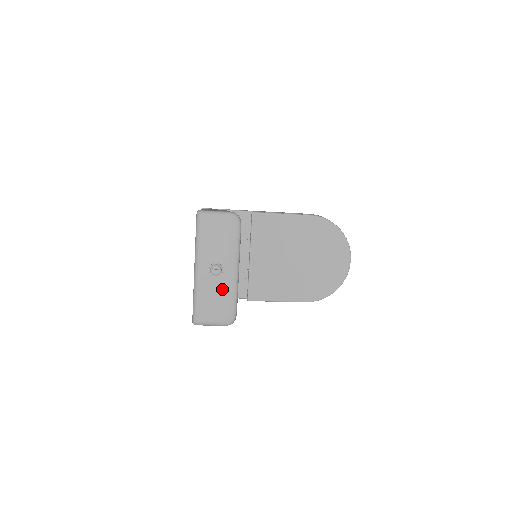
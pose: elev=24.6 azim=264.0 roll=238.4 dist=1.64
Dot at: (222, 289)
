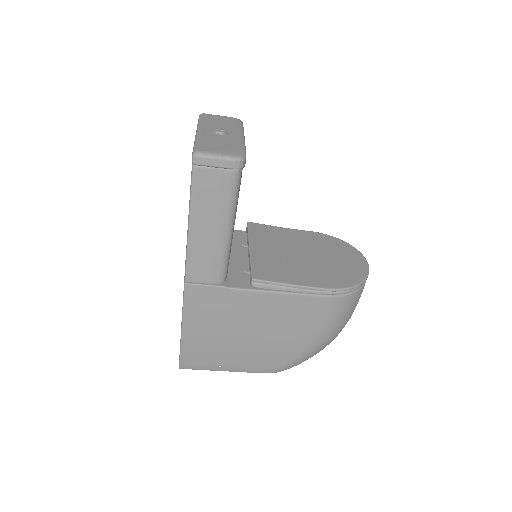
Dot at: (227, 140)
